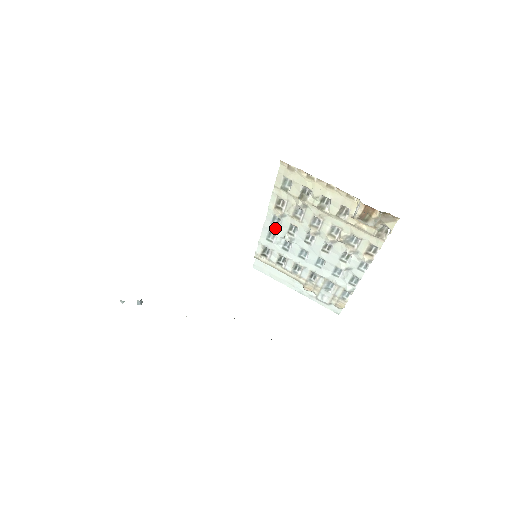
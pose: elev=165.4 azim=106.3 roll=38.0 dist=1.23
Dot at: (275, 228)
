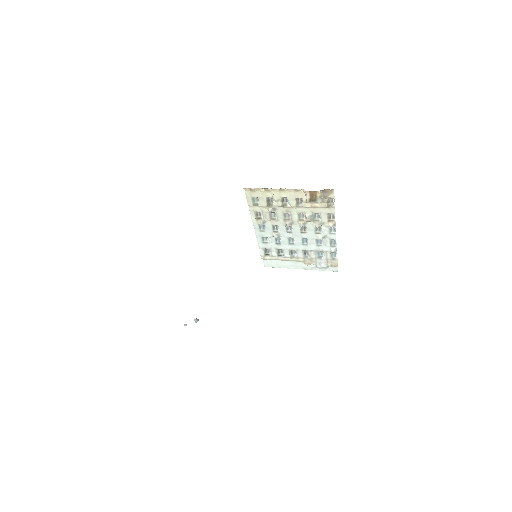
Dot at: (264, 233)
